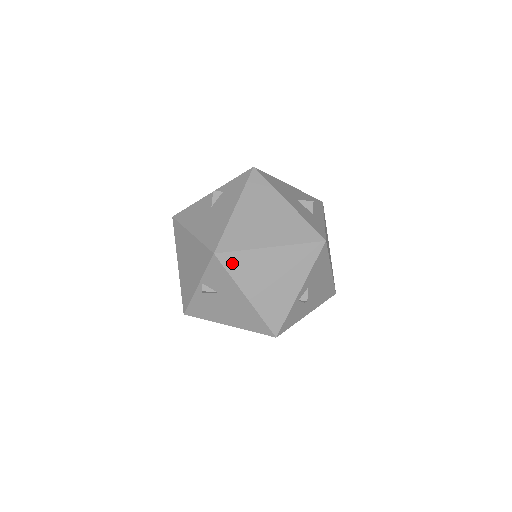
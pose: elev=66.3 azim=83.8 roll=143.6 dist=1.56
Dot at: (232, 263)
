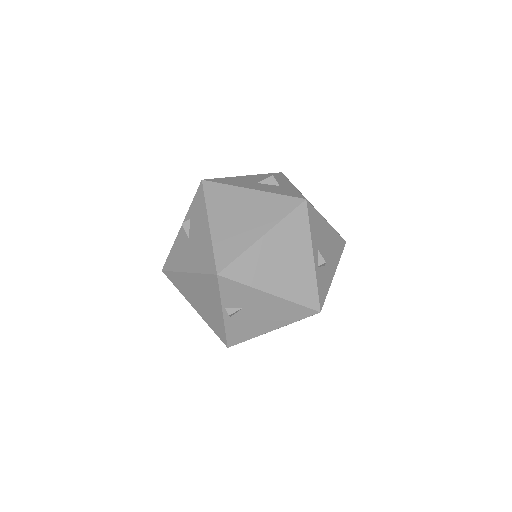
Dot at: (238, 272)
